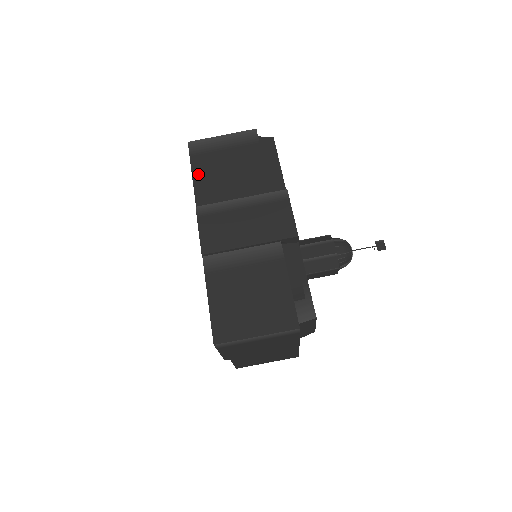
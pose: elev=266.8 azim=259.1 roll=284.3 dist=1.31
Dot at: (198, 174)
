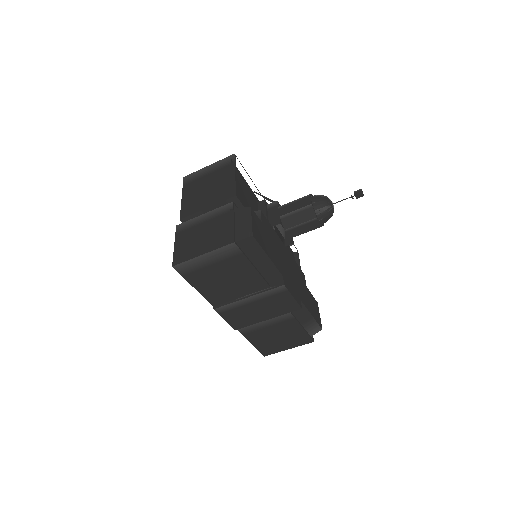
Dot at: (200, 287)
